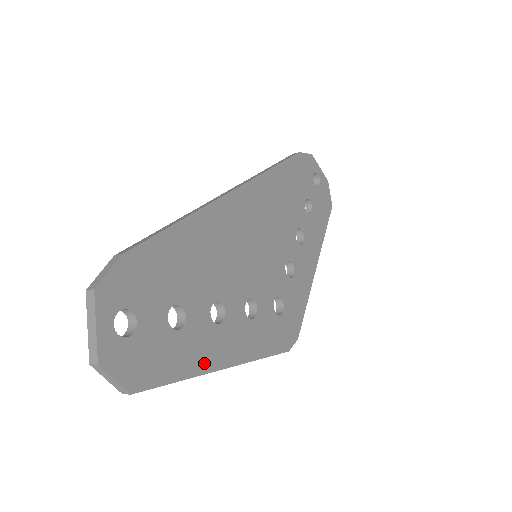
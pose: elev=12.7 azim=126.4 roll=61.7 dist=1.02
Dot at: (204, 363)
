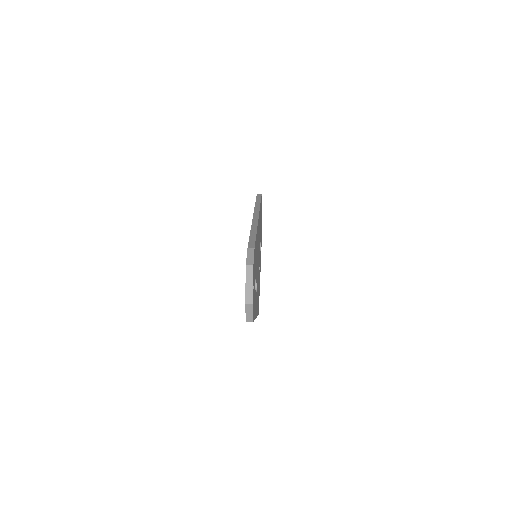
Dot at: (255, 313)
